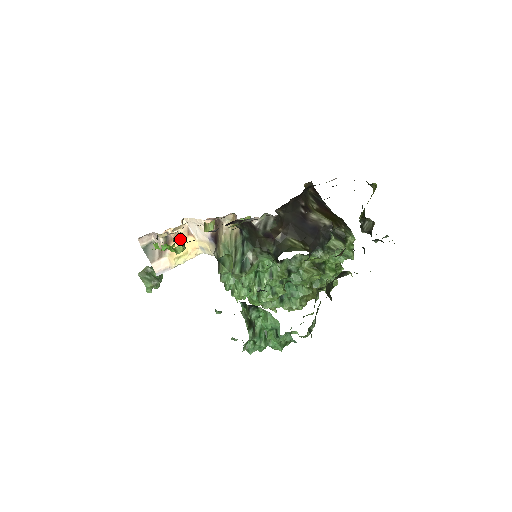
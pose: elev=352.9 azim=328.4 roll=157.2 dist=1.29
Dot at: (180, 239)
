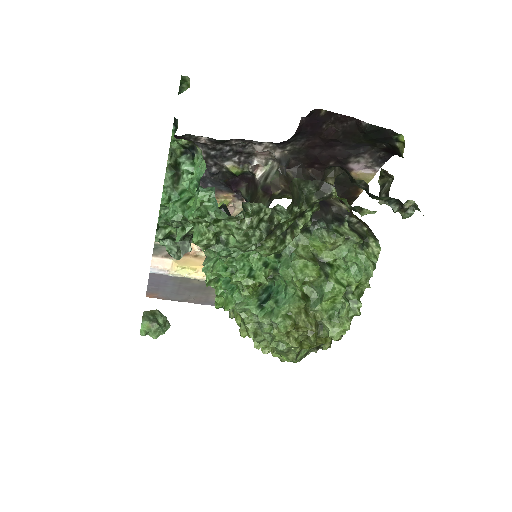
Dot at: (196, 258)
